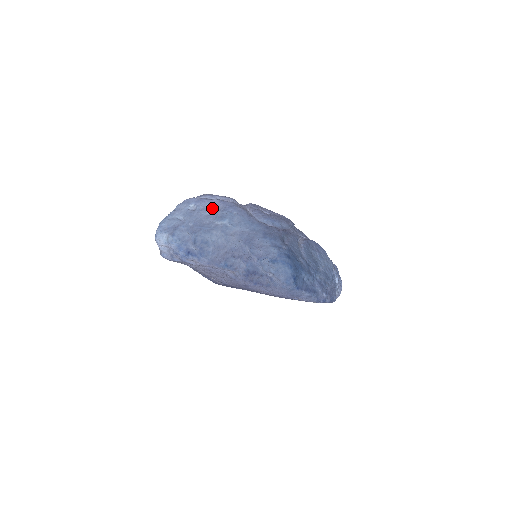
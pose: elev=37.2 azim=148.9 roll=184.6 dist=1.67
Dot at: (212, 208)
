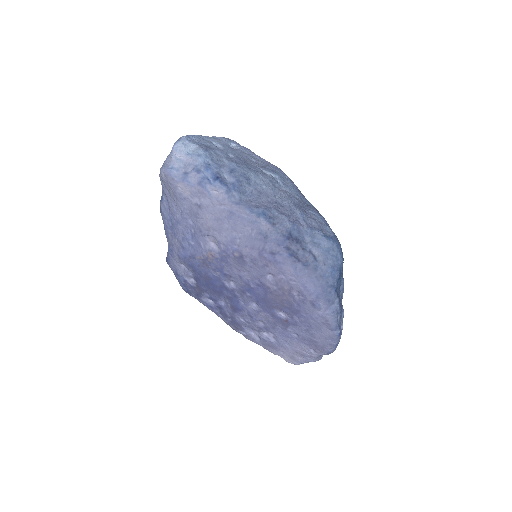
Dot at: (258, 160)
